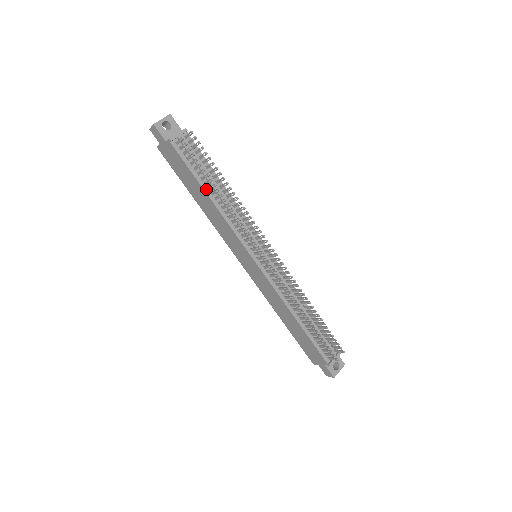
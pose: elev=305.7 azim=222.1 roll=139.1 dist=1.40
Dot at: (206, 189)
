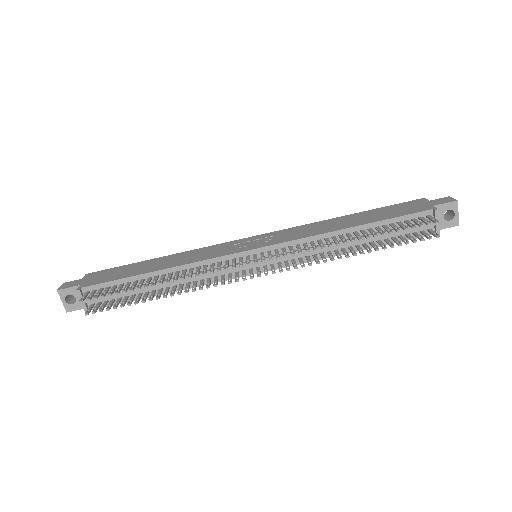
Dot at: occluded
